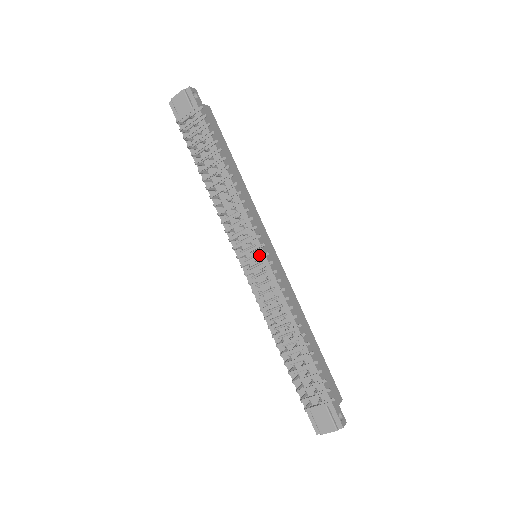
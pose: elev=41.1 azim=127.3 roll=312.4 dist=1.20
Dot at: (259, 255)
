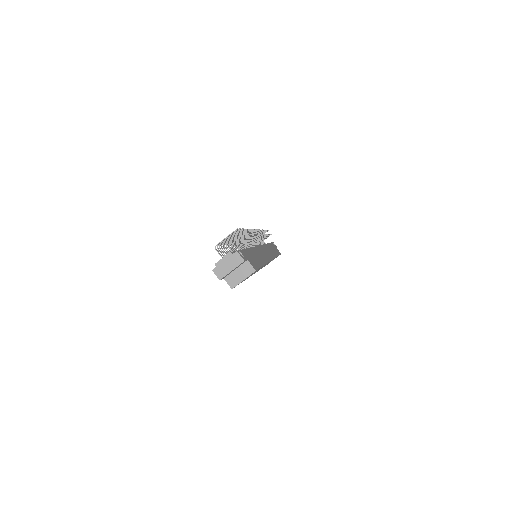
Dot at: (253, 232)
